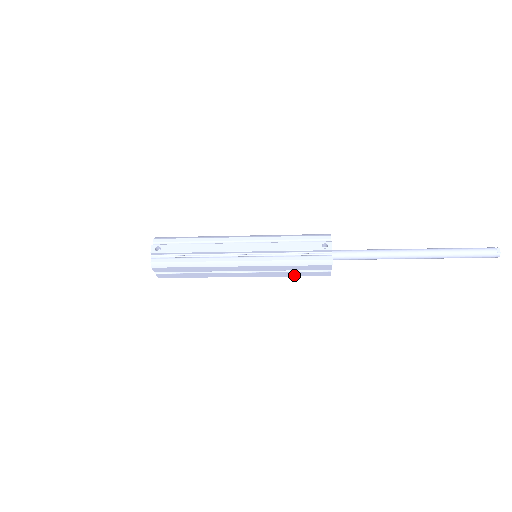
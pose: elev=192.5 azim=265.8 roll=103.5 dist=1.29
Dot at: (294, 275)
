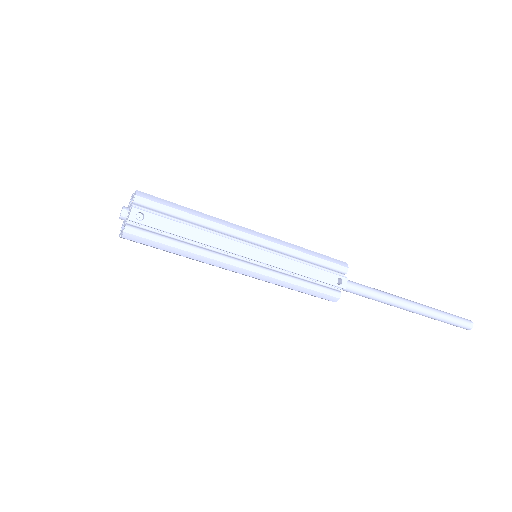
Dot at: occluded
